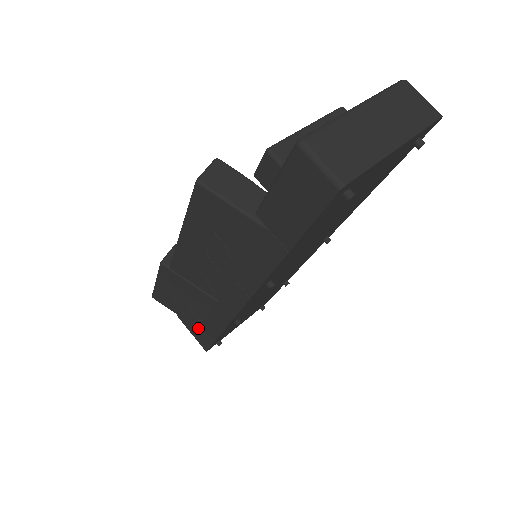
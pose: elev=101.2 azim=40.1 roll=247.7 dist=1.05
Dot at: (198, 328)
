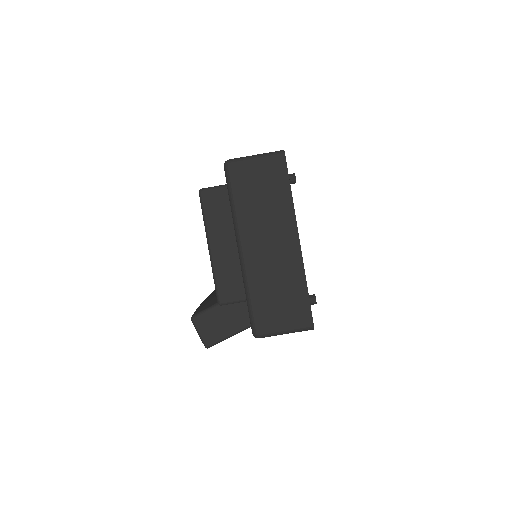
Dot at: occluded
